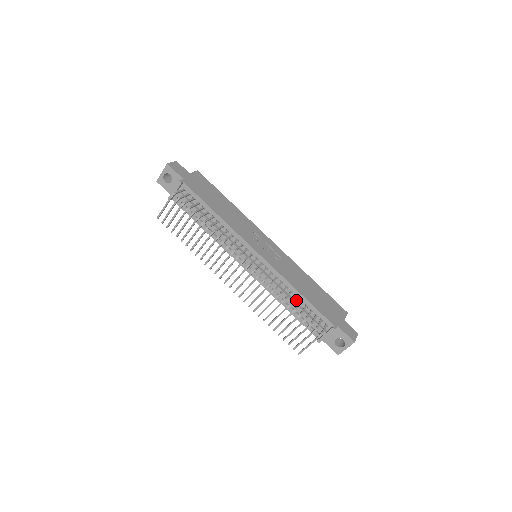
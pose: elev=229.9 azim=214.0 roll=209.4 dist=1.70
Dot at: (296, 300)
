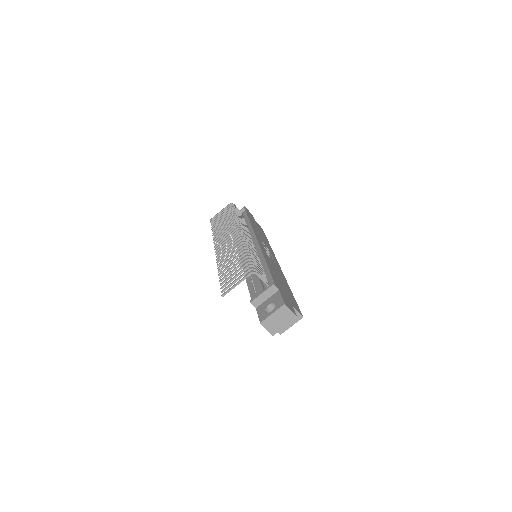
Dot at: occluded
